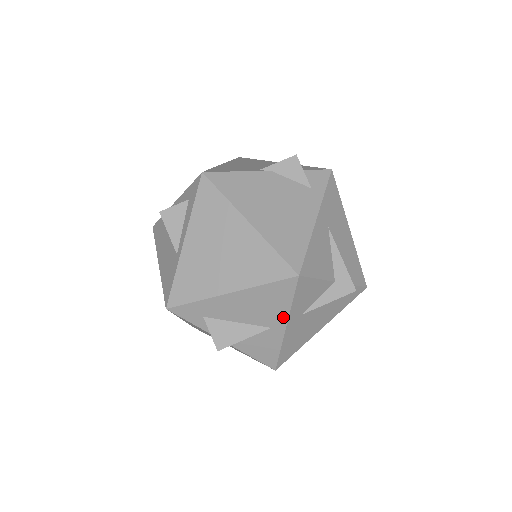
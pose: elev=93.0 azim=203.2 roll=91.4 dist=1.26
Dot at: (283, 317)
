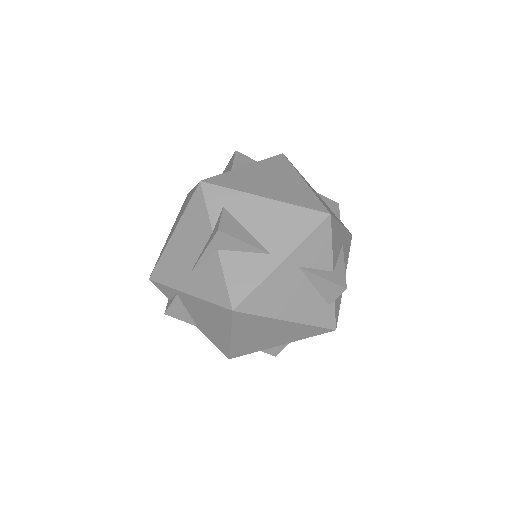
Dot at: (289, 248)
